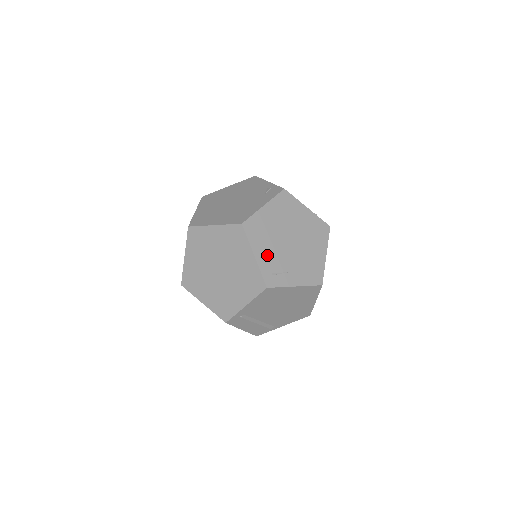
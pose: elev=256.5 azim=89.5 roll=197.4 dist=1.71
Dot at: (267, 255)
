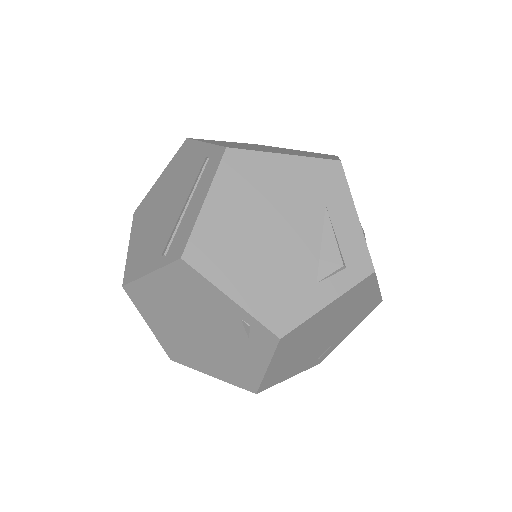
Dot at: (303, 364)
